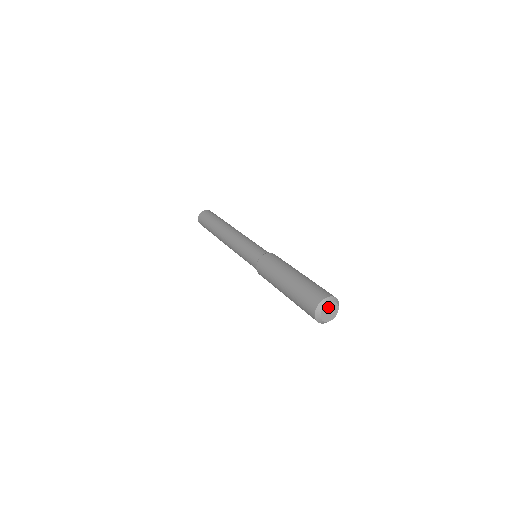
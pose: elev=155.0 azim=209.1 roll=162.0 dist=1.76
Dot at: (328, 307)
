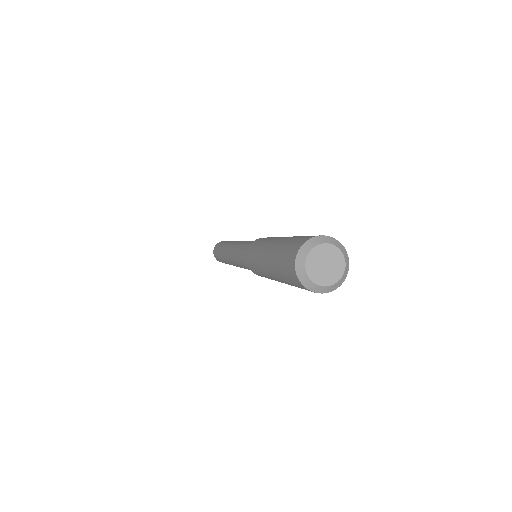
Dot at: (318, 254)
